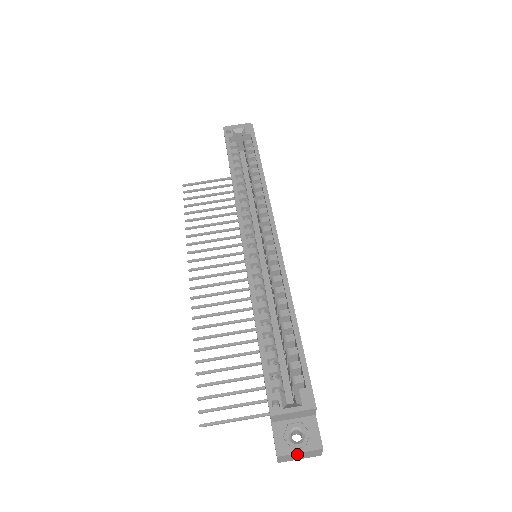
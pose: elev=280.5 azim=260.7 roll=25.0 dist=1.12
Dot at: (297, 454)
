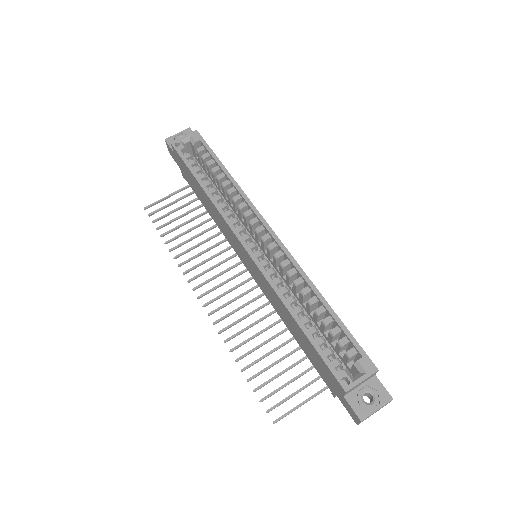
Dot at: (374, 412)
